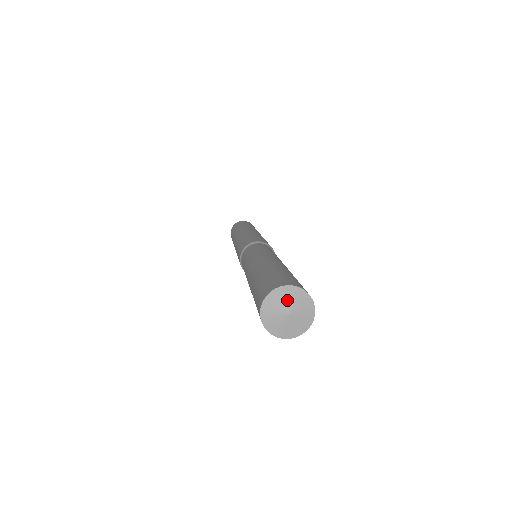
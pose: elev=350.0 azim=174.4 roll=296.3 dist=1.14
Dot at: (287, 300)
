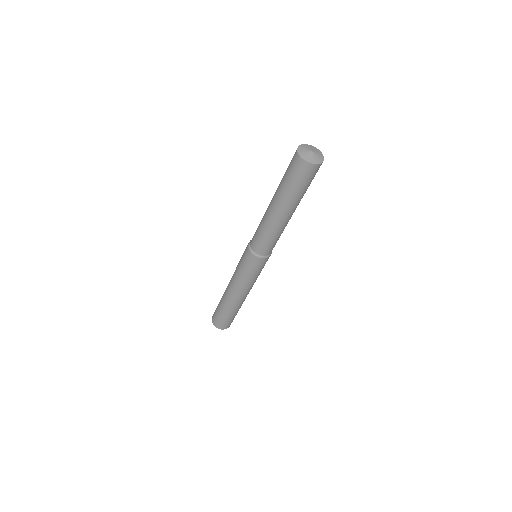
Dot at: (308, 148)
